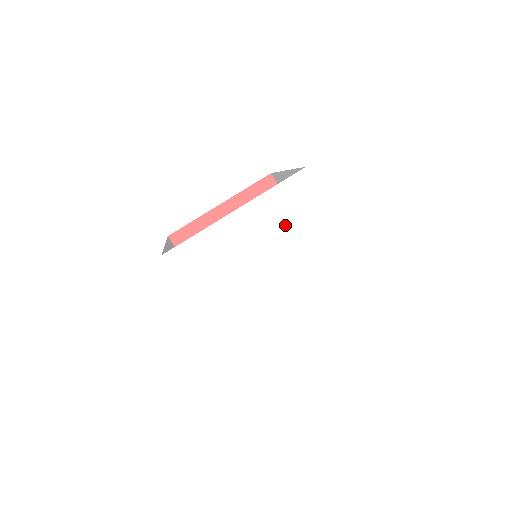
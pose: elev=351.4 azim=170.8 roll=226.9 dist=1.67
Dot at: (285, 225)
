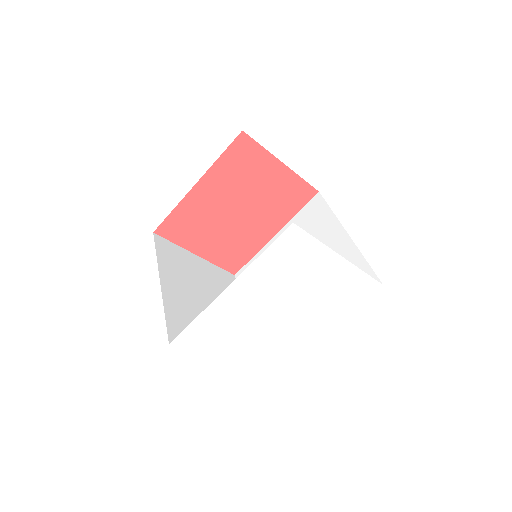
Dot at: (284, 278)
